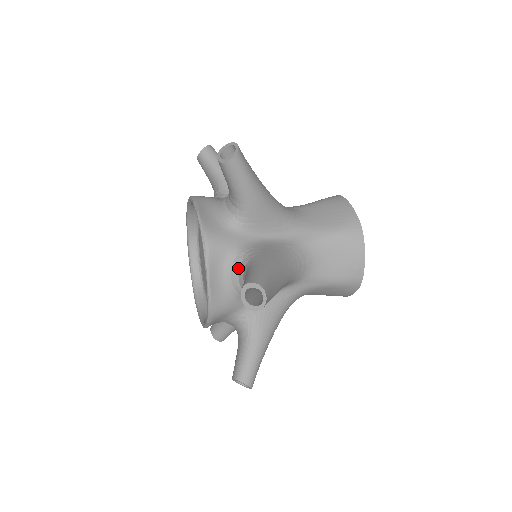
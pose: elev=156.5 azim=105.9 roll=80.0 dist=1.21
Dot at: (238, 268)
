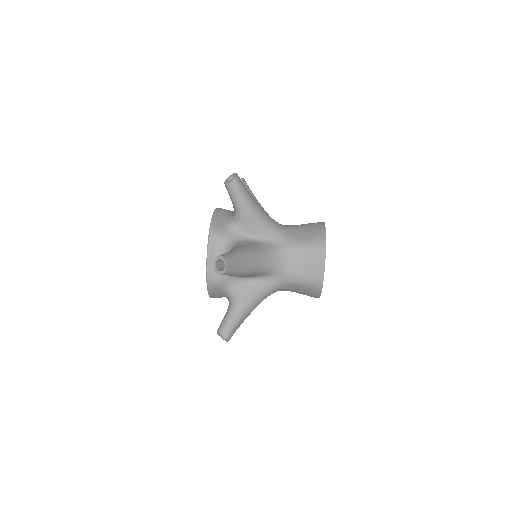
Dot at: occluded
